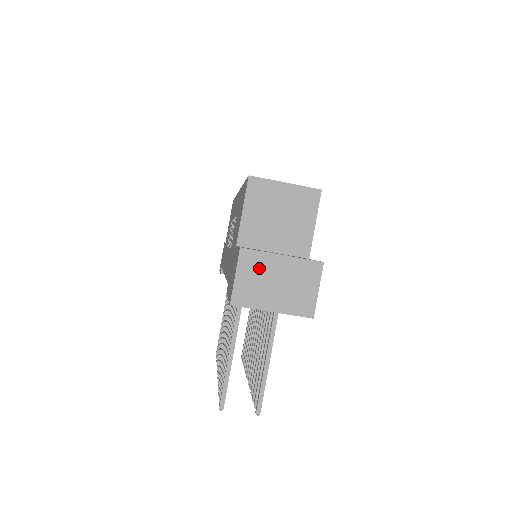
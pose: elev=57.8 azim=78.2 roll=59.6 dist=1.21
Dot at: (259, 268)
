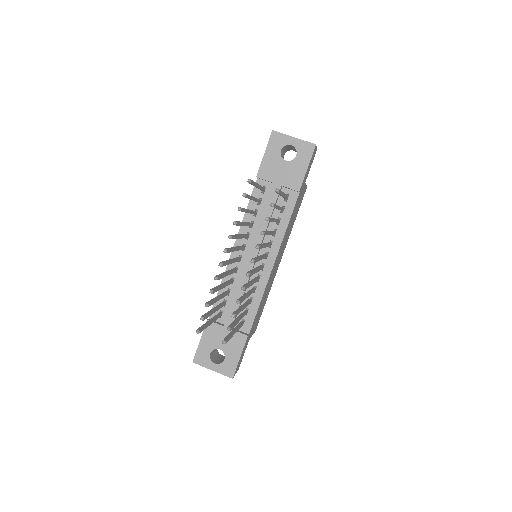
Dot at: occluded
